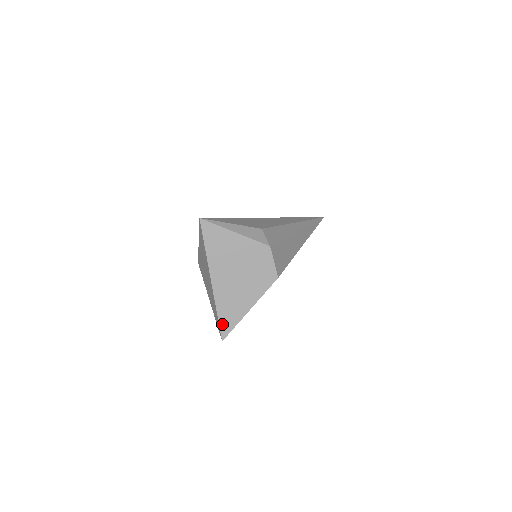
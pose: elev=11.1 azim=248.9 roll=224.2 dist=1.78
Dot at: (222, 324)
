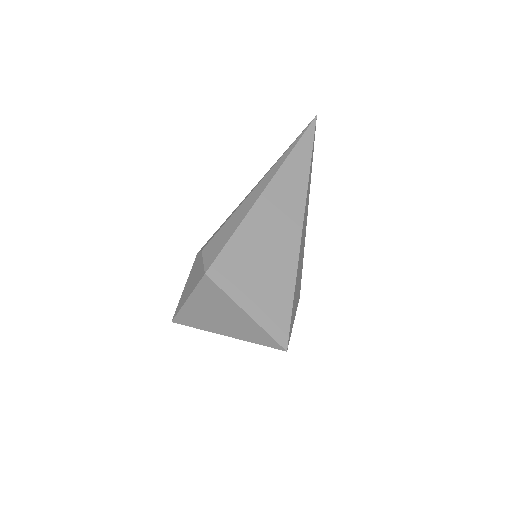
Dot at: occluded
